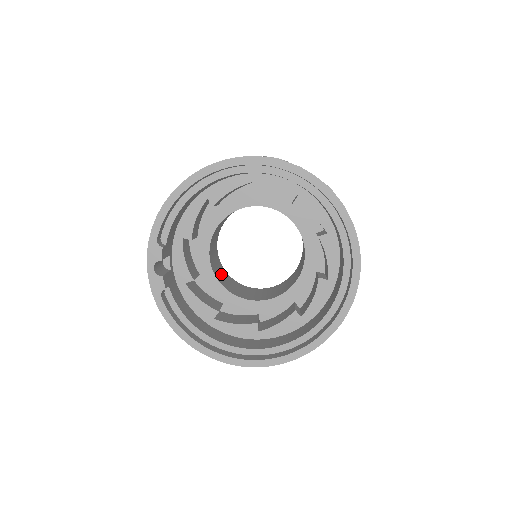
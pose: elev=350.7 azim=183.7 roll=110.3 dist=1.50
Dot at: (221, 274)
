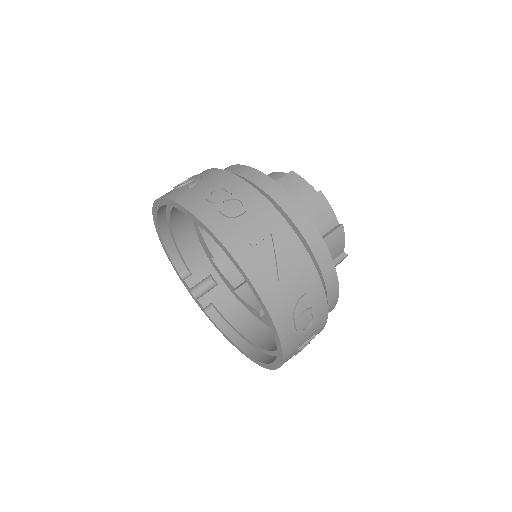
Dot at: occluded
